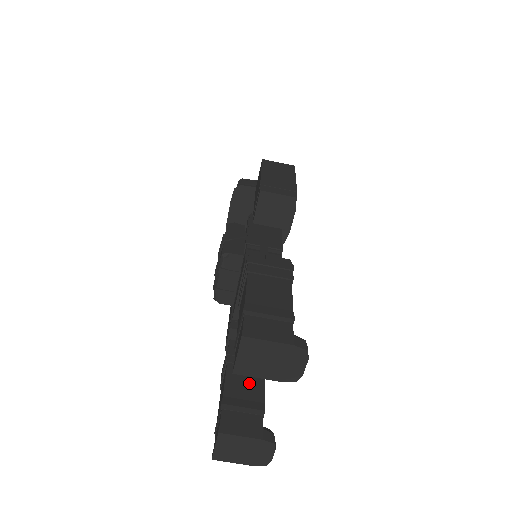
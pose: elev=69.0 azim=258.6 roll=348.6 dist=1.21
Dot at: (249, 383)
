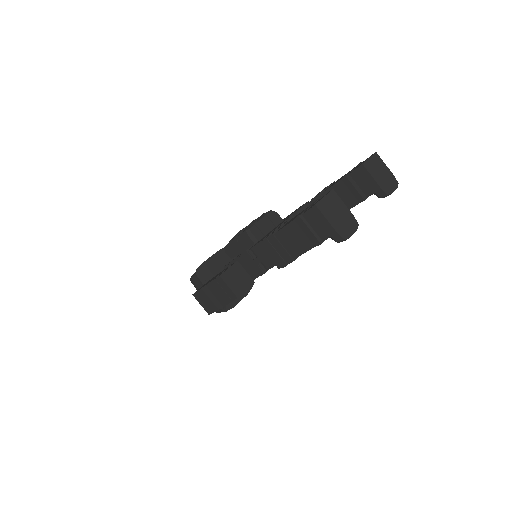
Dot at: occluded
